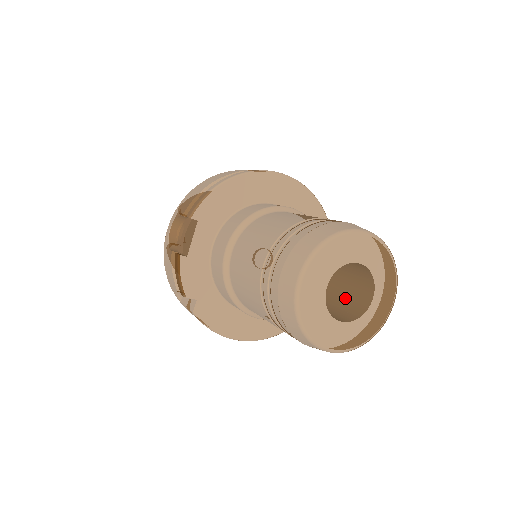
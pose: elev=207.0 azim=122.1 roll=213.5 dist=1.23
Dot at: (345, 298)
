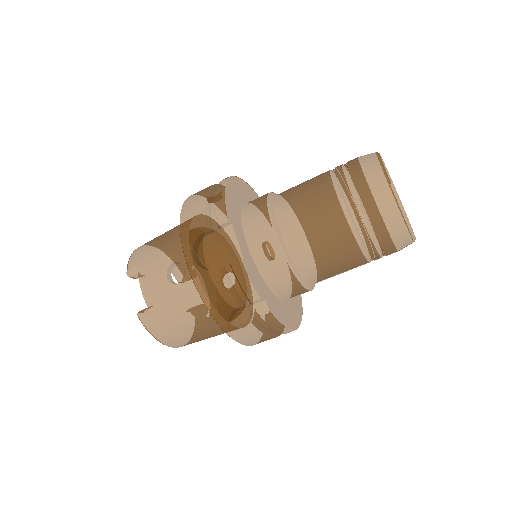
Dot at: occluded
